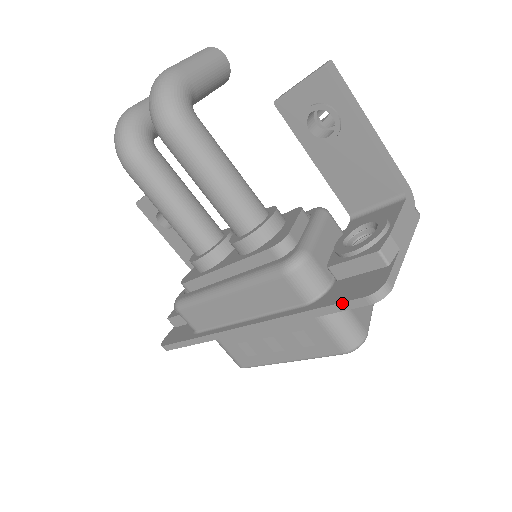
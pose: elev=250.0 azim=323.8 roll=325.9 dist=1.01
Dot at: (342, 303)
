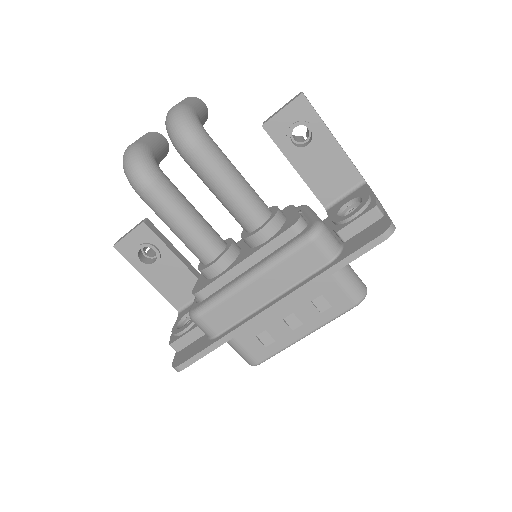
Dot at: (364, 246)
